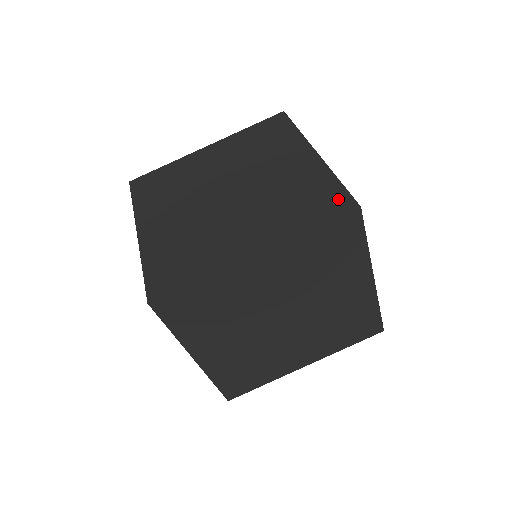
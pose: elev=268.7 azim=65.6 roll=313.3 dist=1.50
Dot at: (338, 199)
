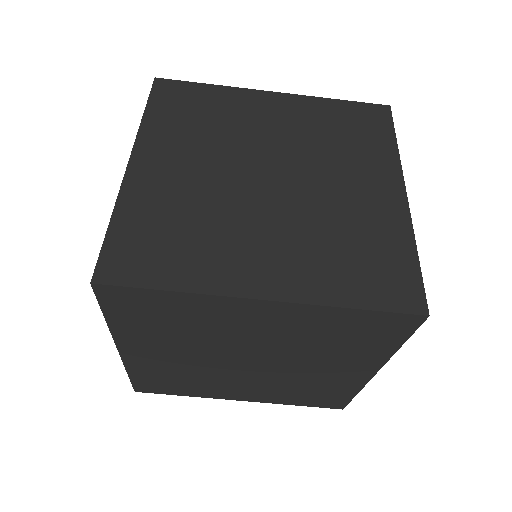
Dot at: (406, 284)
